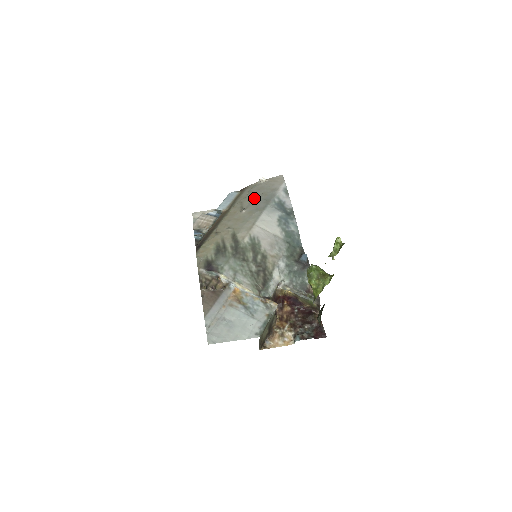
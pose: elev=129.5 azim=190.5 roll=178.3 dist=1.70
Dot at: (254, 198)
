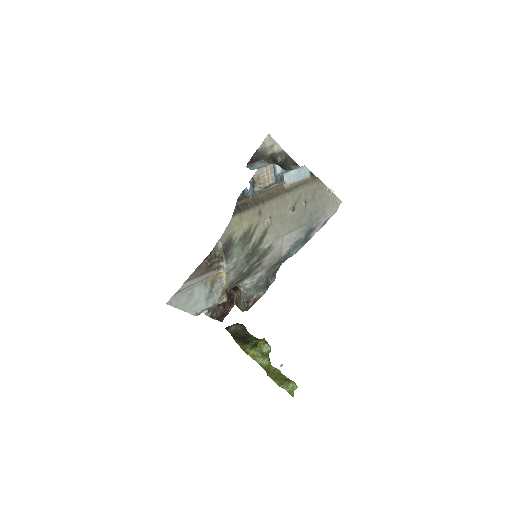
Dot at: (309, 204)
